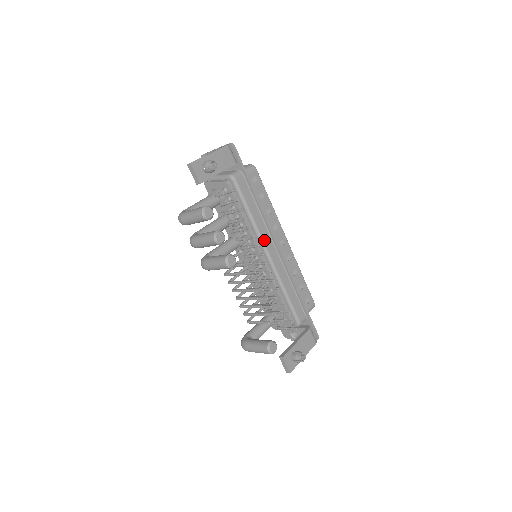
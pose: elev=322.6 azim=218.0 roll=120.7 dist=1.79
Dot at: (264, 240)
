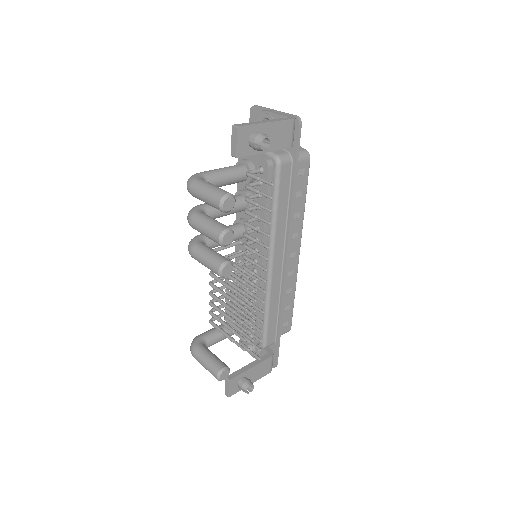
Dot at: (275, 248)
